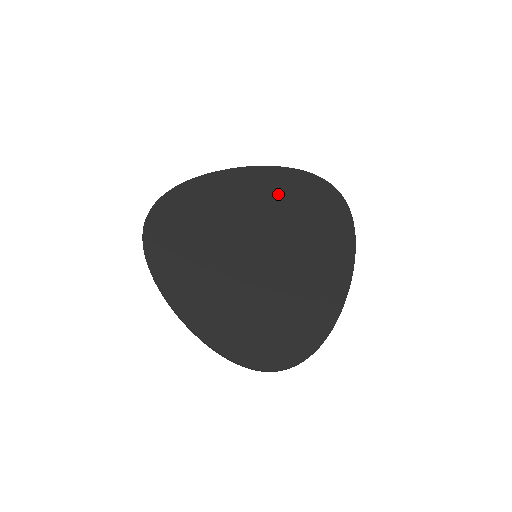
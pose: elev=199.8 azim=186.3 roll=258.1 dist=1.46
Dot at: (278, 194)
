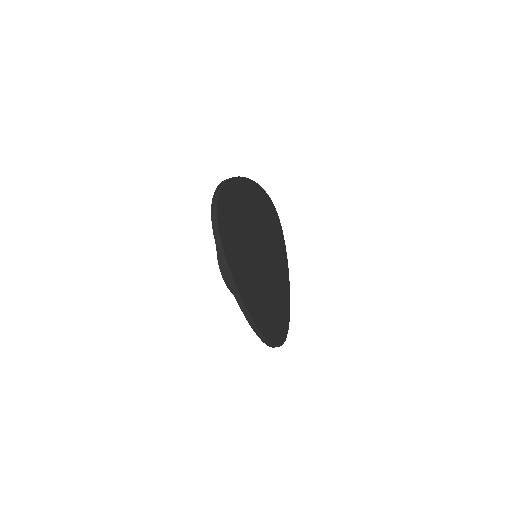
Dot at: (261, 207)
